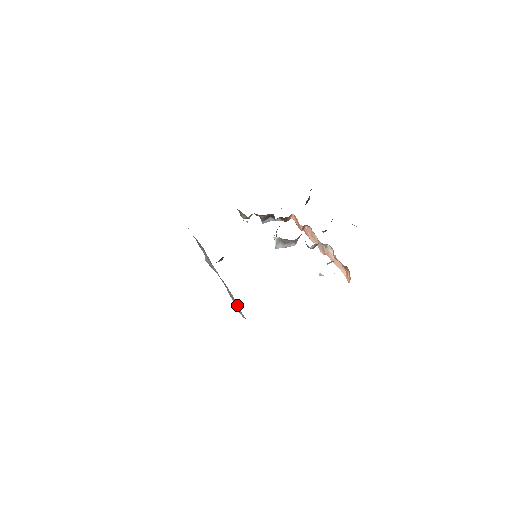
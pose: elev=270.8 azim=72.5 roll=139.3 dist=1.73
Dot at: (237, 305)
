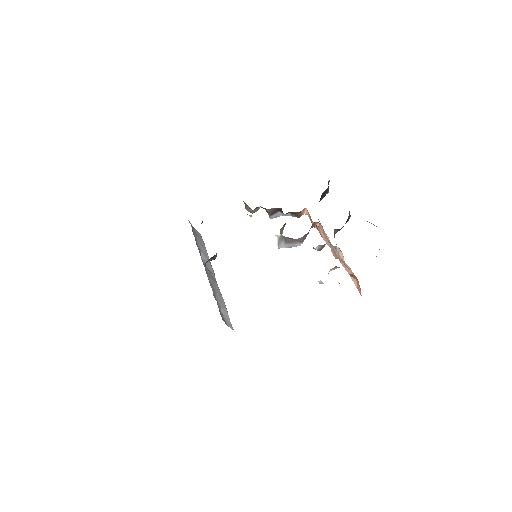
Dot at: (226, 312)
